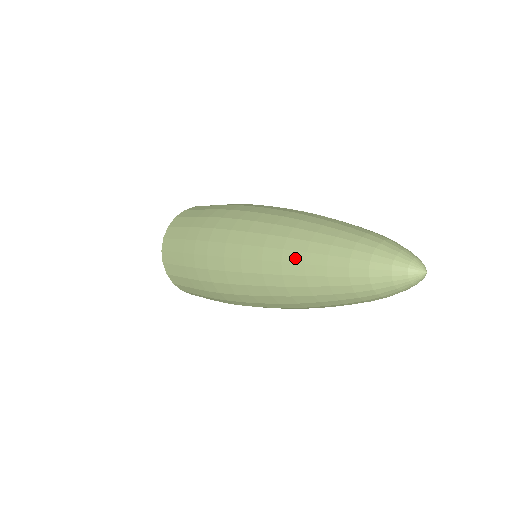
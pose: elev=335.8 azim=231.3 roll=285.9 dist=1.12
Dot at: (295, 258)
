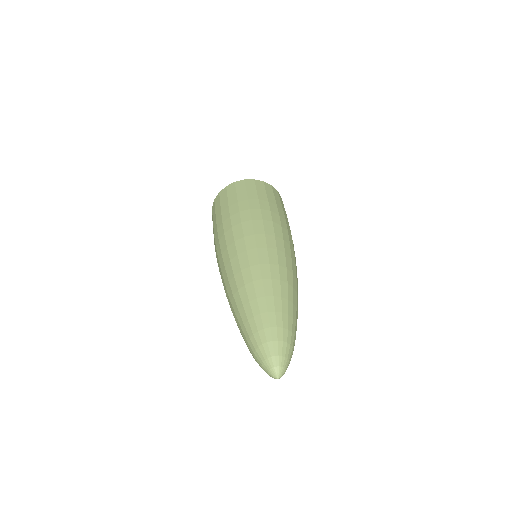
Dot at: (235, 308)
